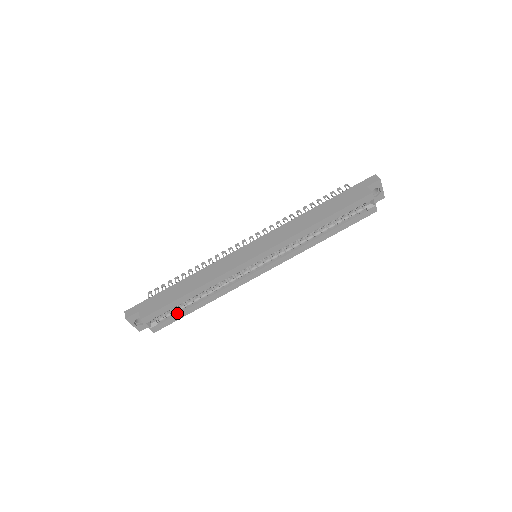
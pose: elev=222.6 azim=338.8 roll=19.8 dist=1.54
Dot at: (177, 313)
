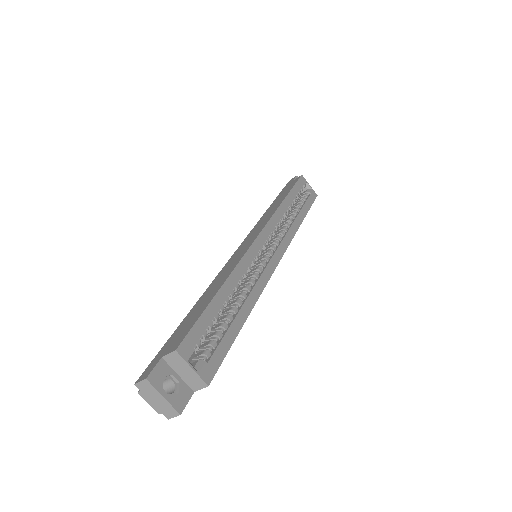
Dot at: (221, 337)
